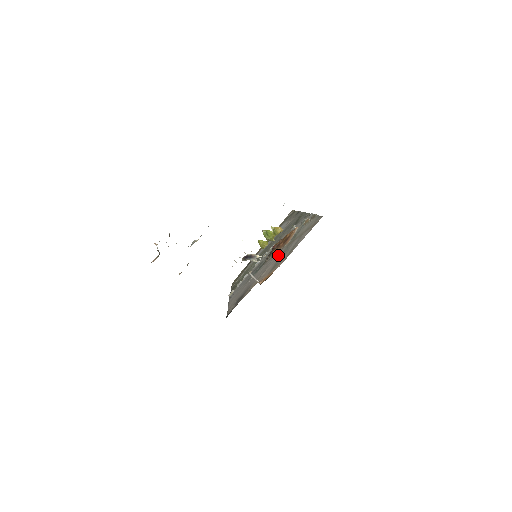
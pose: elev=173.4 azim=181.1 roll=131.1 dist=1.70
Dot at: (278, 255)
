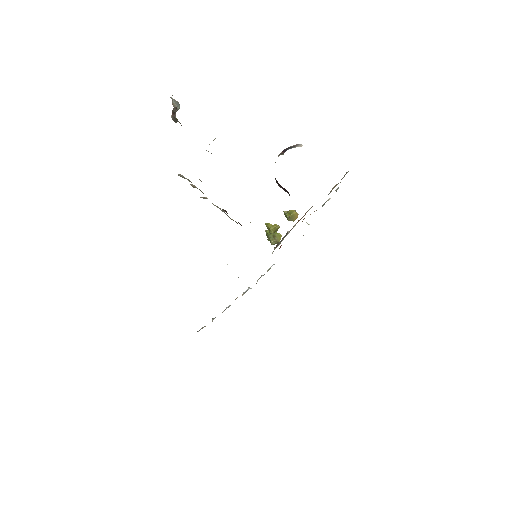
Dot at: occluded
